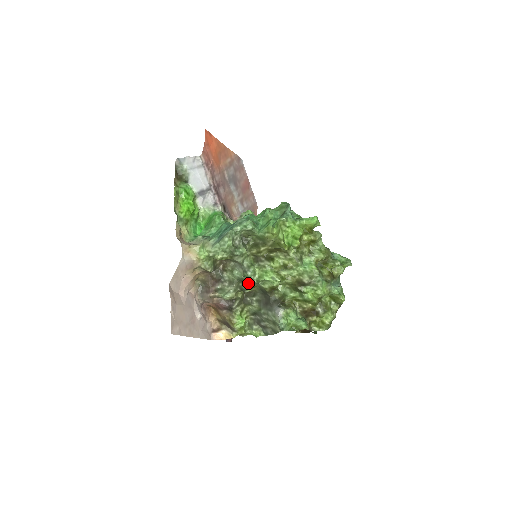
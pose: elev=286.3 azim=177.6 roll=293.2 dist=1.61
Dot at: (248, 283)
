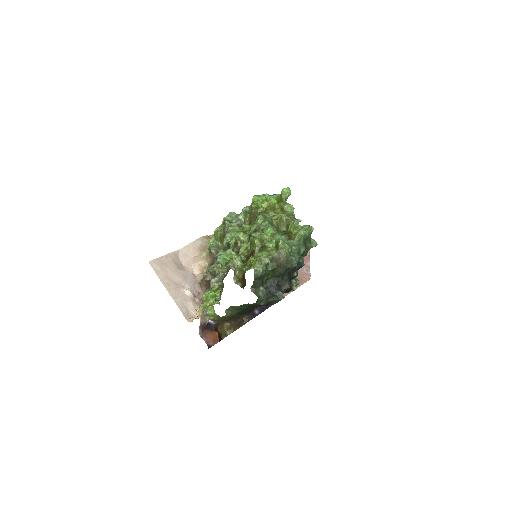
Dot at: occluded
